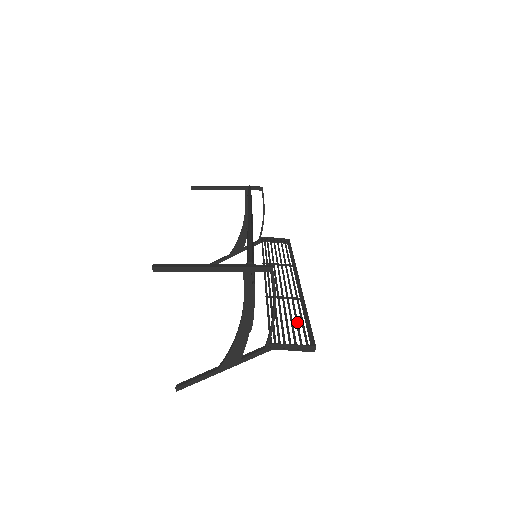
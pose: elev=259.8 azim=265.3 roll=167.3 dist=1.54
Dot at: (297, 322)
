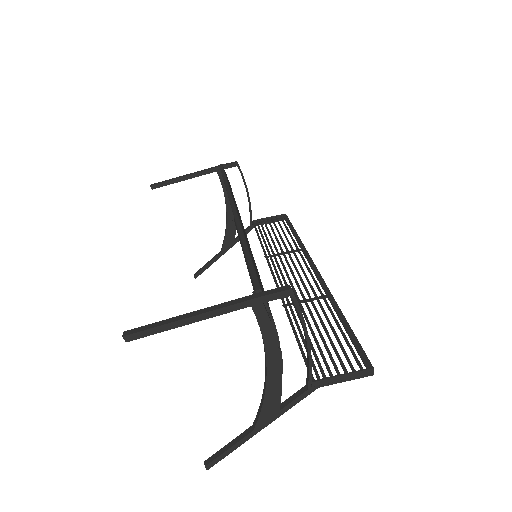
Dot at: (336, 335)
